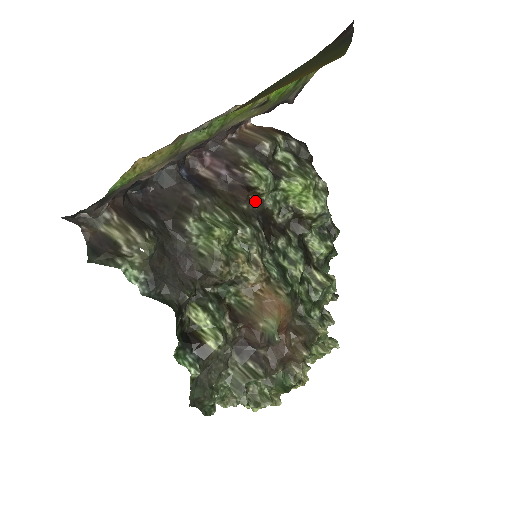
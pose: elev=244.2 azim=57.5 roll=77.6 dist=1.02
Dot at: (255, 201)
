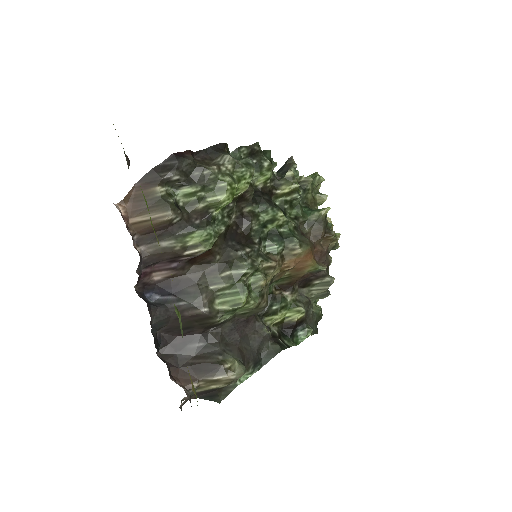
Dot at: (216, 245)
